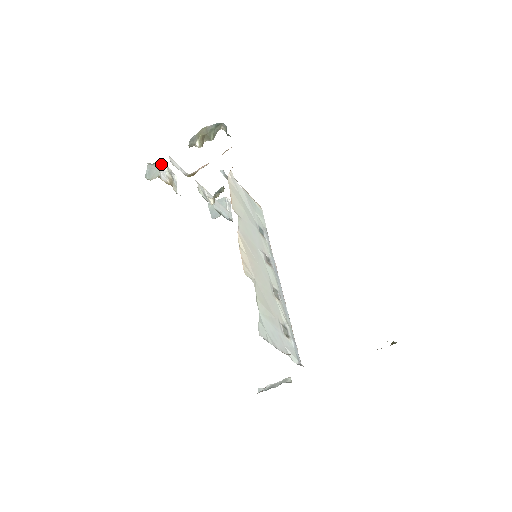
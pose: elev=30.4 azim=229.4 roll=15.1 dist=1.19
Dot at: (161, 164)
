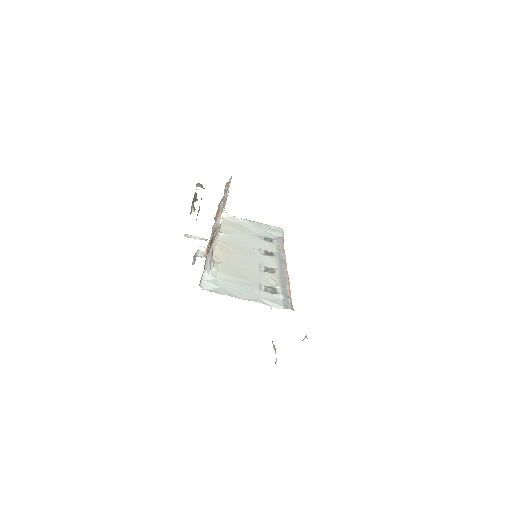
Dot at: (199, 249)
